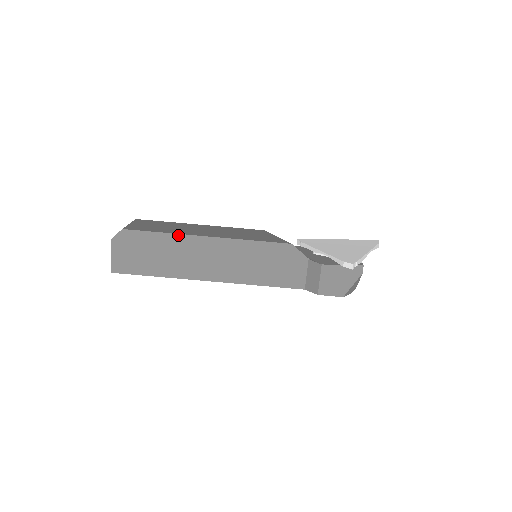
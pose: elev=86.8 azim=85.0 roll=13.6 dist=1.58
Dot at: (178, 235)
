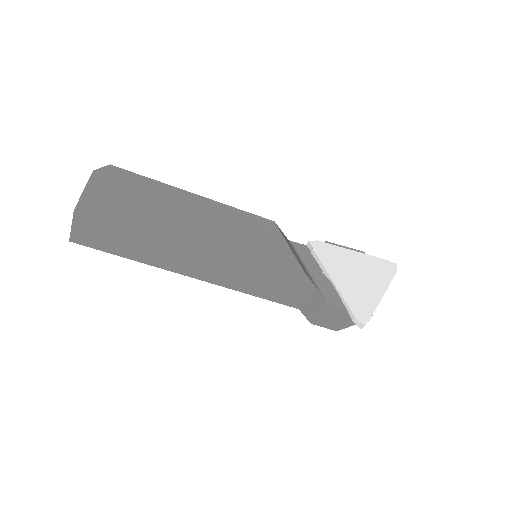
Dot at: (168, 230)
